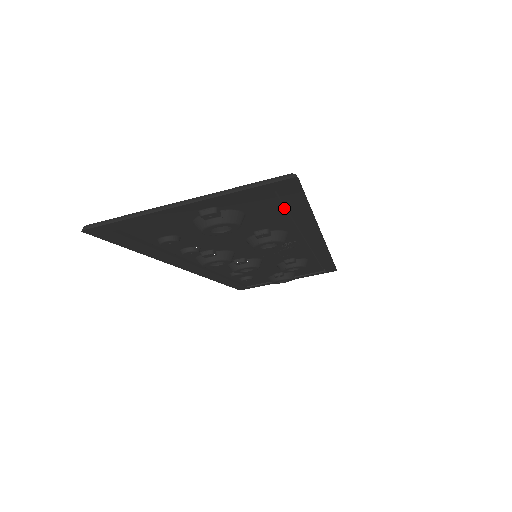
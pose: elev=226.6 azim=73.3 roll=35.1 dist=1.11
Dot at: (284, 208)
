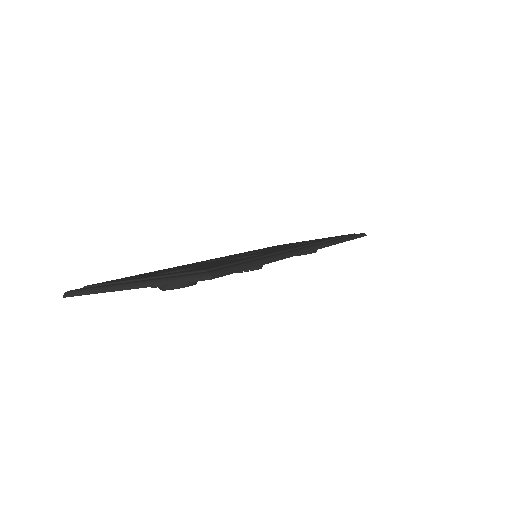
Dot at: occluded
